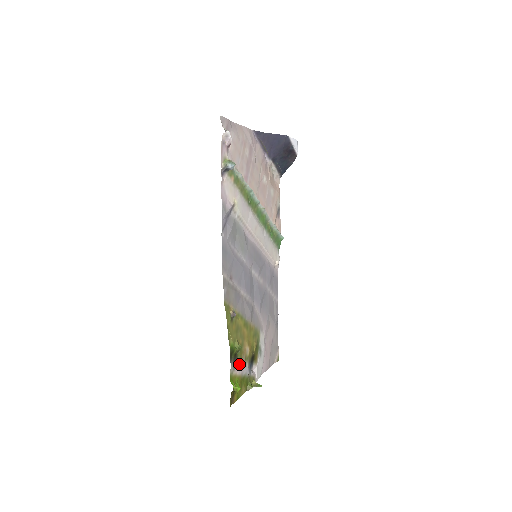
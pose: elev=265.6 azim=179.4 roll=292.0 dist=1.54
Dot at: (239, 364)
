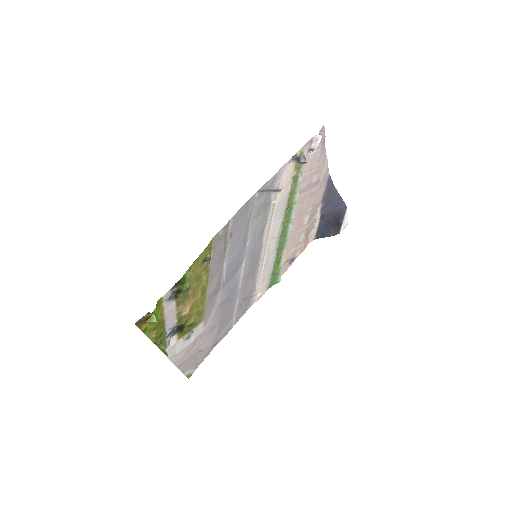
Dot at: (173, 306)
